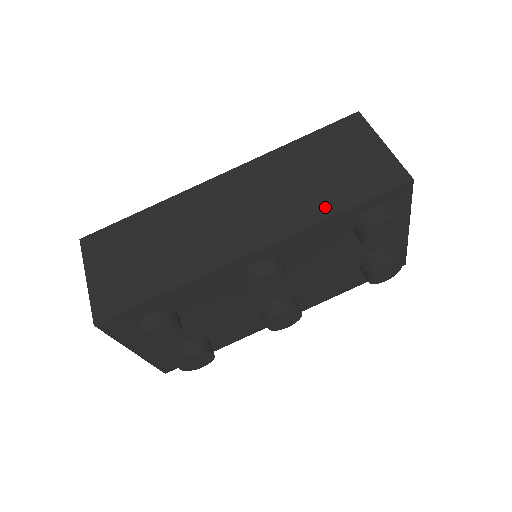
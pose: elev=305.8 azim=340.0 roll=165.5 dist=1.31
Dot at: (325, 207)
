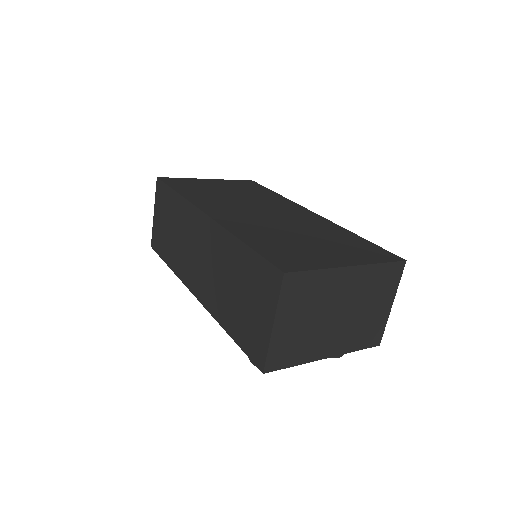
Dot at: (225, 319)
